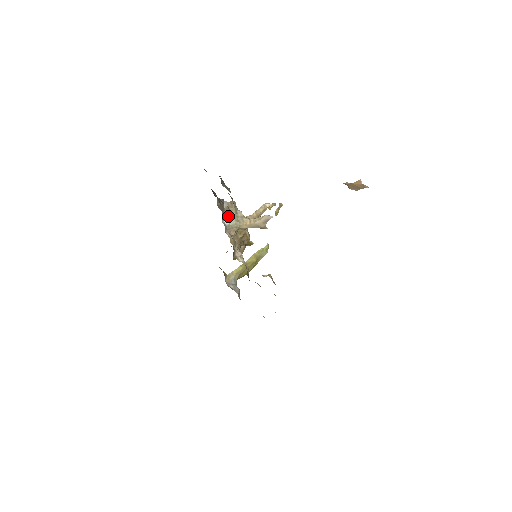
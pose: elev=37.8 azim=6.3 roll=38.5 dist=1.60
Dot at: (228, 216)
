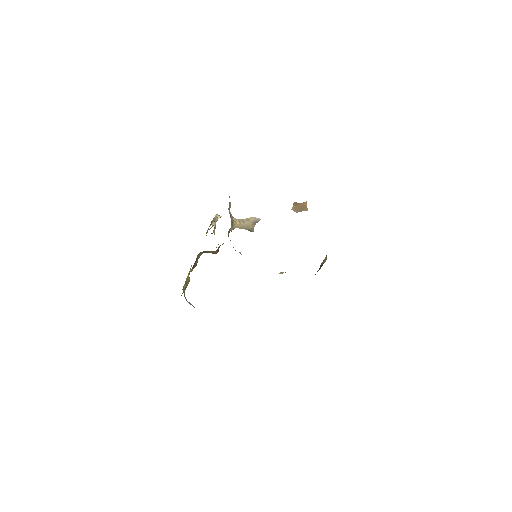
Dot at: (229, 209)
